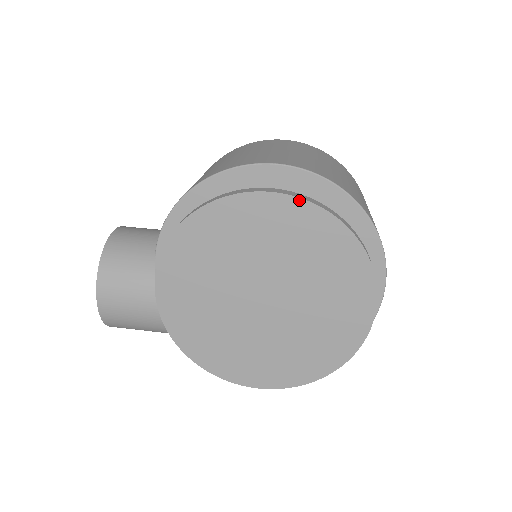
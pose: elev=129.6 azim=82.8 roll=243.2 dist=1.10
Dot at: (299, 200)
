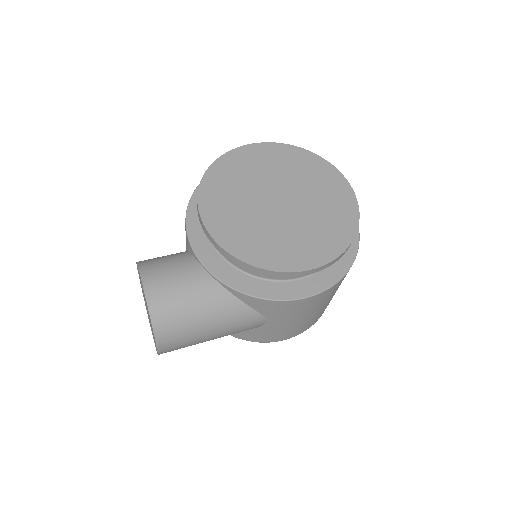
Dot at: (271, 143)
